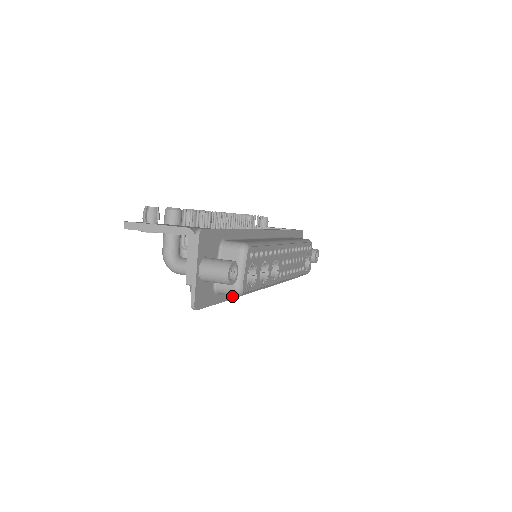
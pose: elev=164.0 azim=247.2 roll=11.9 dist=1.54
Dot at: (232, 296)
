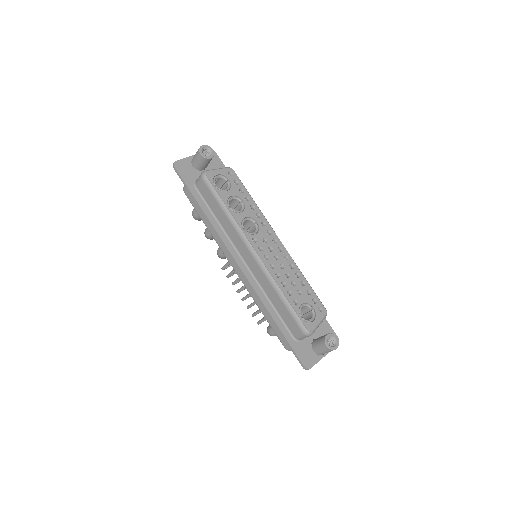
Dot at: (205, 211)
